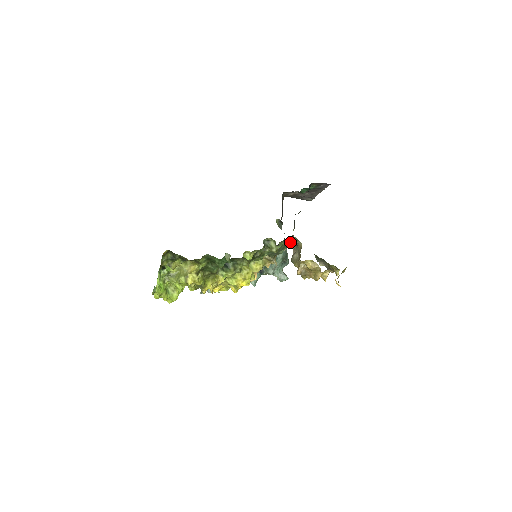
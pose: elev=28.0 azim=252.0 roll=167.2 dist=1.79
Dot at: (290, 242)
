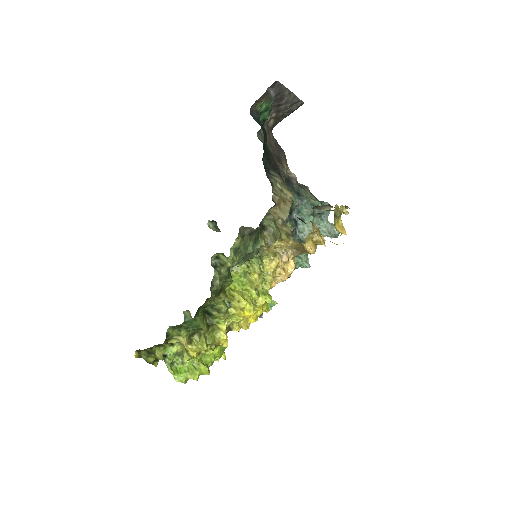
Dot at: (243, 235)
